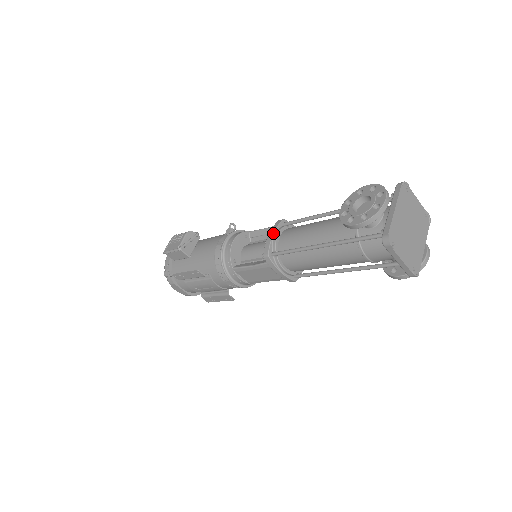
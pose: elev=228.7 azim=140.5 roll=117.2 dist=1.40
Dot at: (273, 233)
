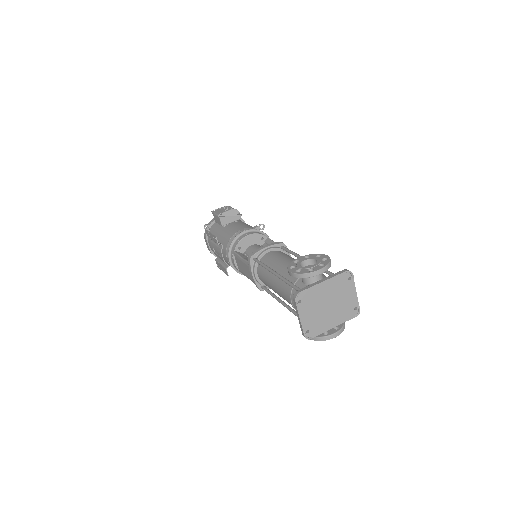
Dot at: (267, 246)
